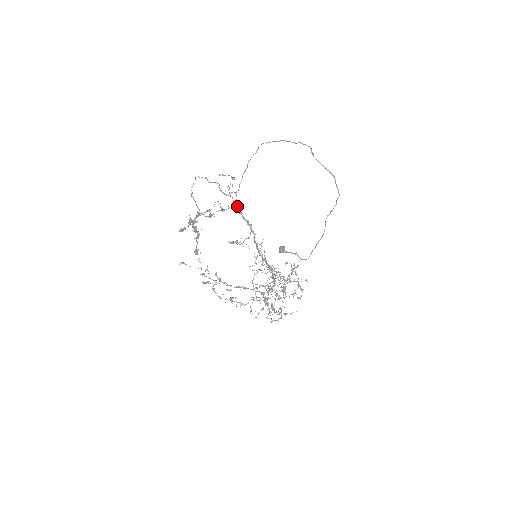
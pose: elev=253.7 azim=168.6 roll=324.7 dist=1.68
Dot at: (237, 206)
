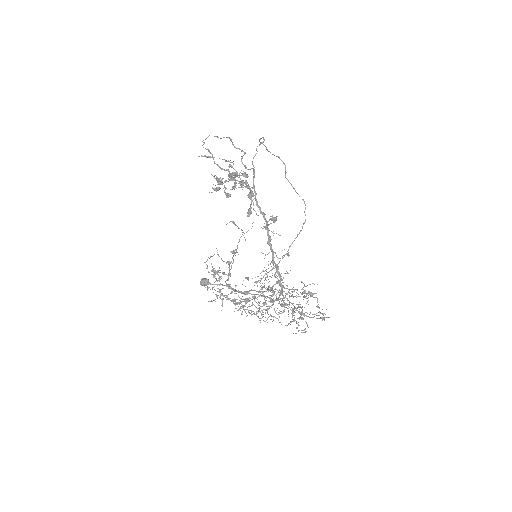
Dot at: (254, 187)
